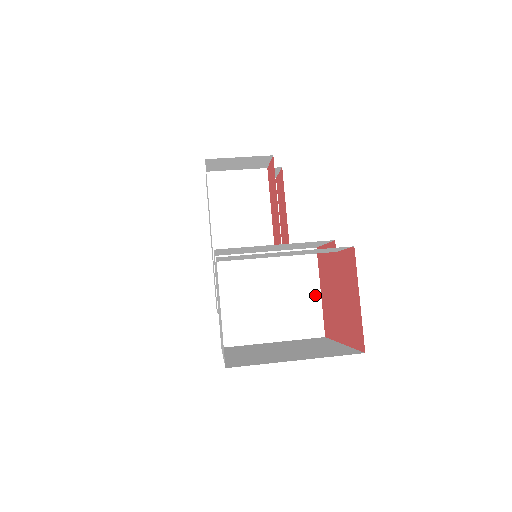
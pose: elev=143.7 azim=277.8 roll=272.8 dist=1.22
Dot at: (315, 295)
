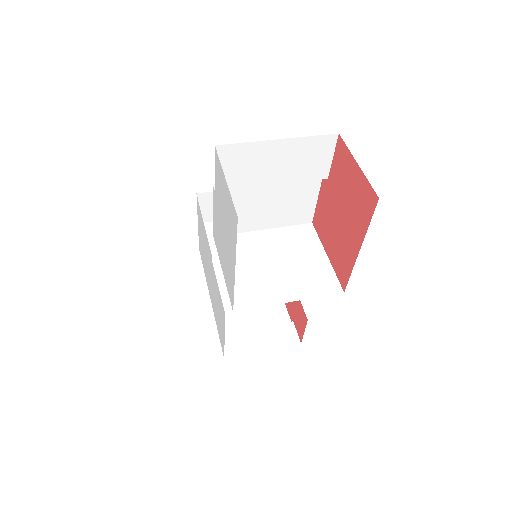
Dot at: (322, 258)
